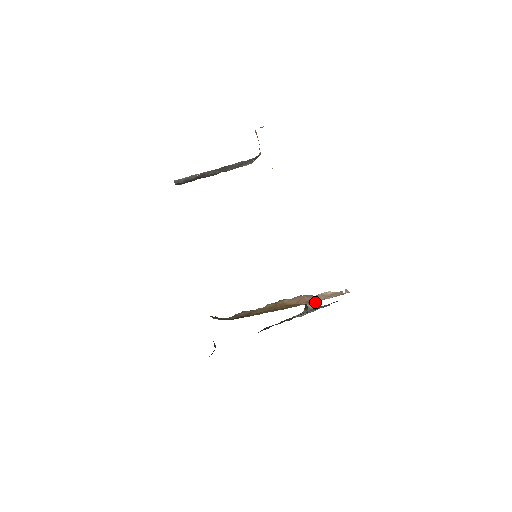
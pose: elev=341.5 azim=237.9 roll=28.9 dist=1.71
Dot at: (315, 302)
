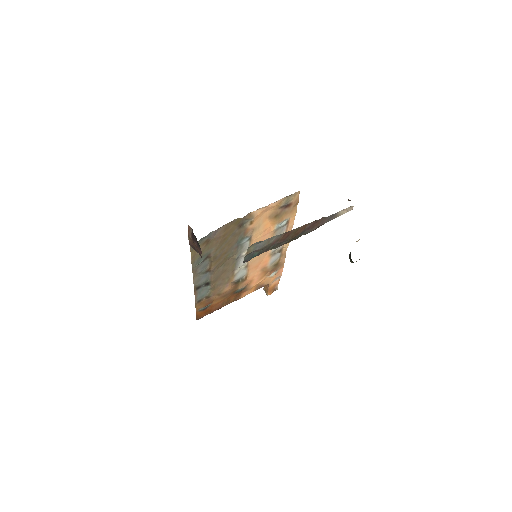
Dot at: occluded
